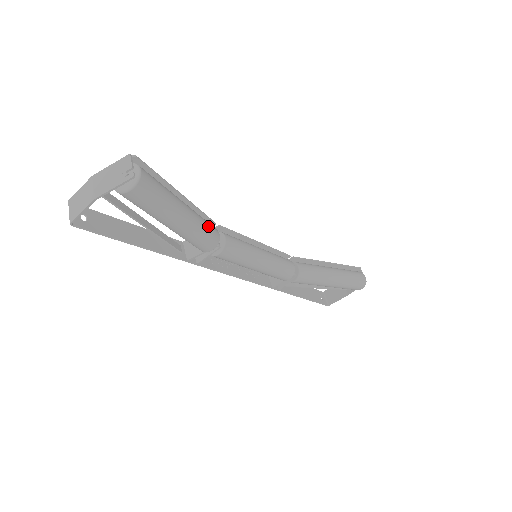
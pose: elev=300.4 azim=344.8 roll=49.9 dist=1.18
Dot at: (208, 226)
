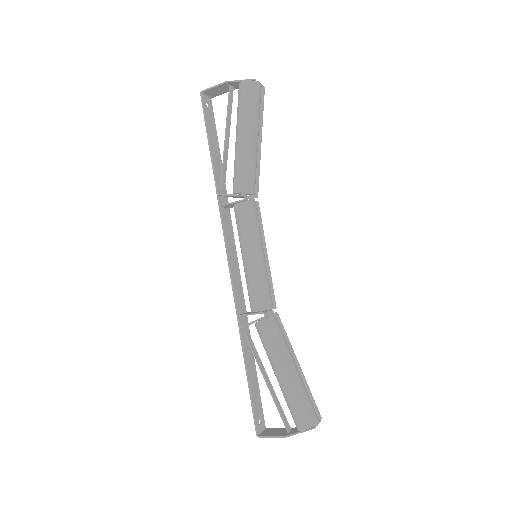
Dot at: (254, 173)
